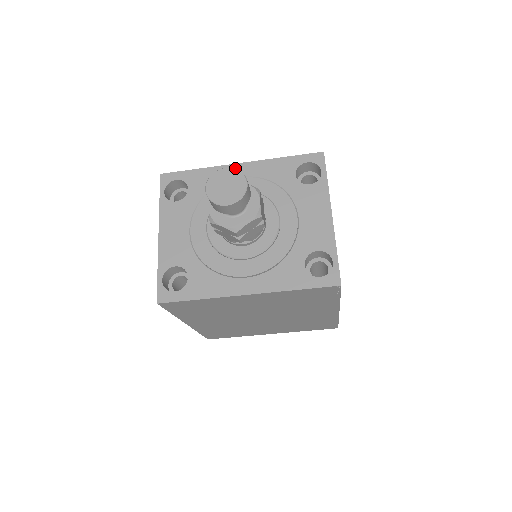
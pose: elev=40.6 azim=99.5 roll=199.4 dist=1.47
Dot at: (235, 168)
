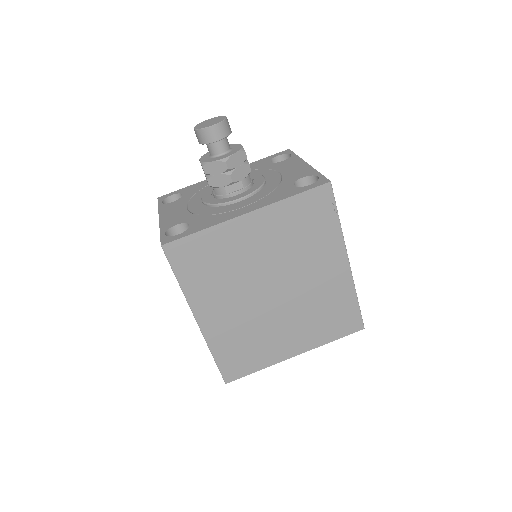
Dot at: occluded
